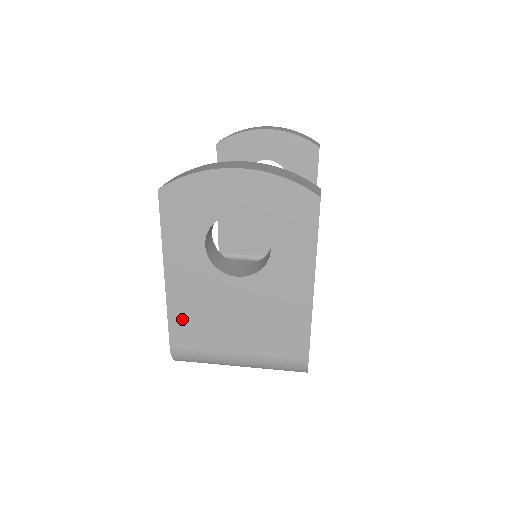
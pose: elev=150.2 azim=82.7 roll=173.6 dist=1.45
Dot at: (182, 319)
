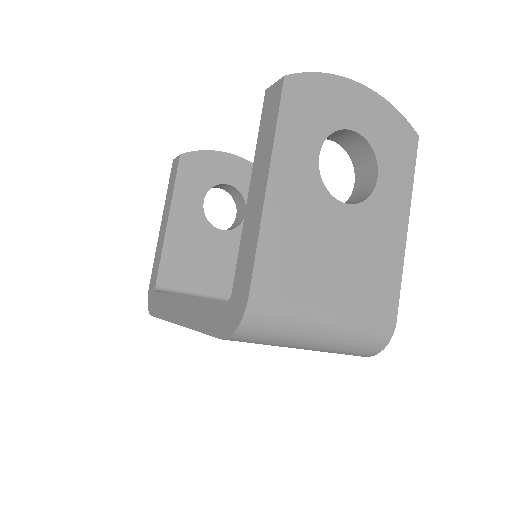
Dot at: (274, 252)
